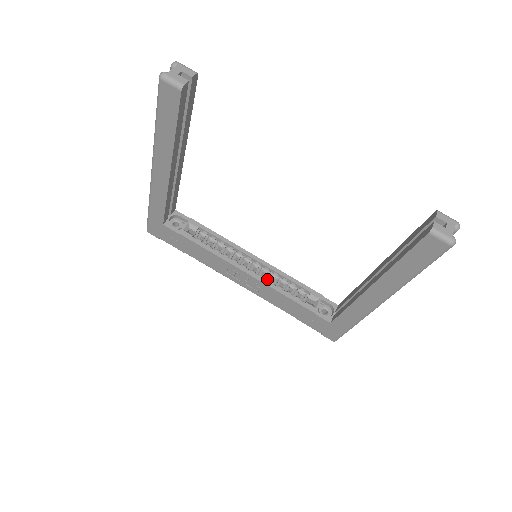
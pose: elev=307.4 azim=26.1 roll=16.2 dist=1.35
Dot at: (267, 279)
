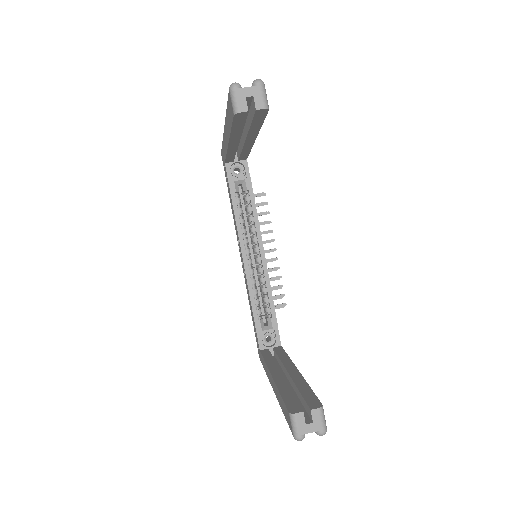
Dot at: (258, 275)
